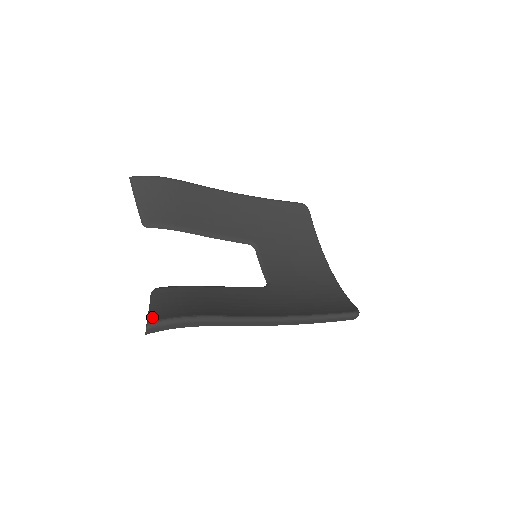
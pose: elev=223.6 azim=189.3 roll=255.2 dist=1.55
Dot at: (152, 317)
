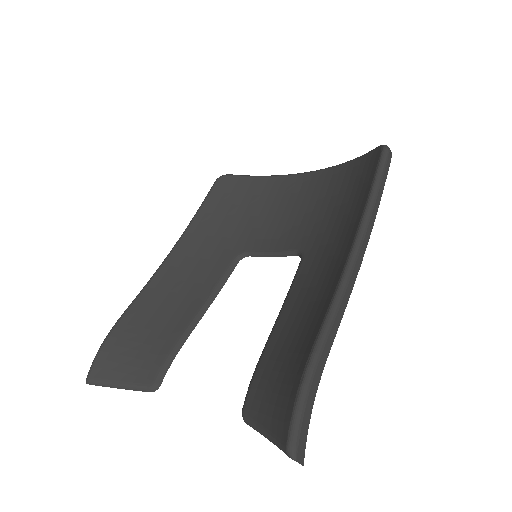
Dot at: (280, 441)
